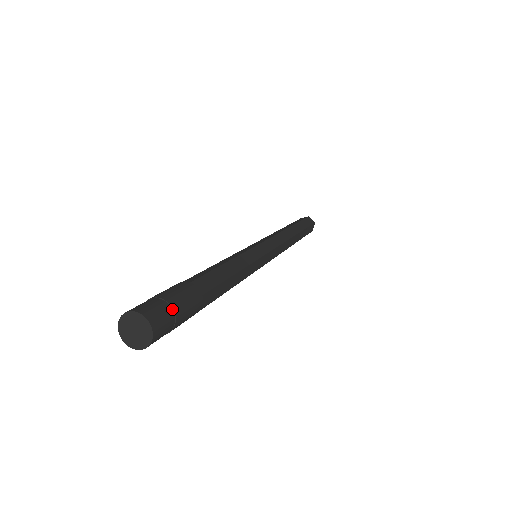
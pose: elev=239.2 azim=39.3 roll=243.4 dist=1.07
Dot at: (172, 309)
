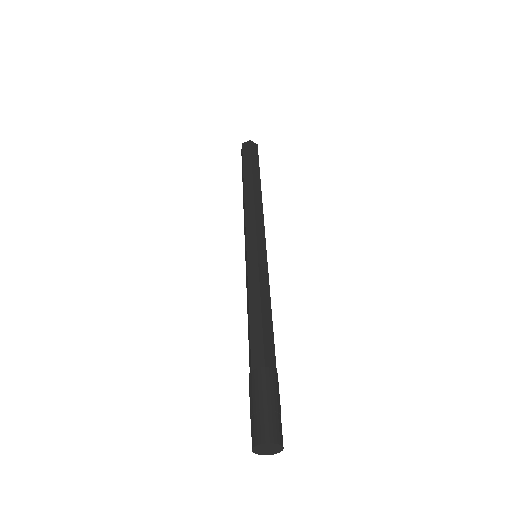
Dot at: occluded
